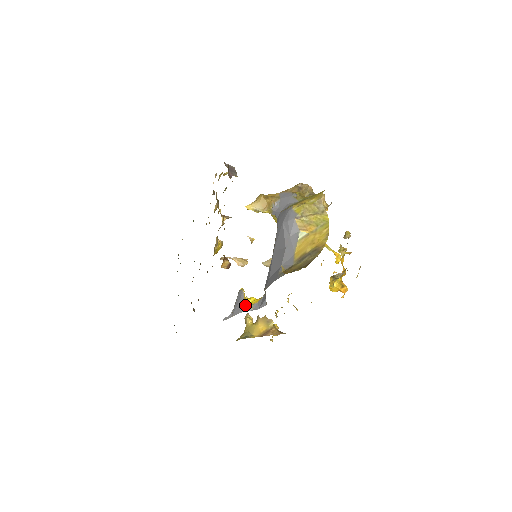
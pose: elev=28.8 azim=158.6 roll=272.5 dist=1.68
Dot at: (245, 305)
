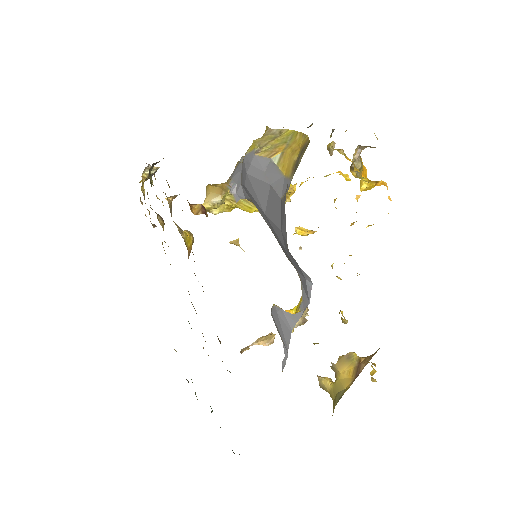
Dot at: (290, 316)
